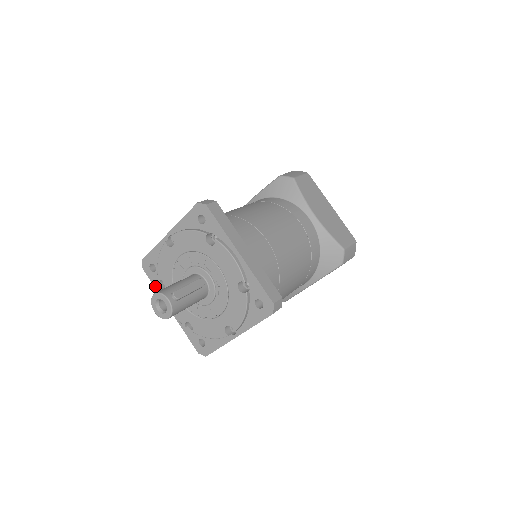
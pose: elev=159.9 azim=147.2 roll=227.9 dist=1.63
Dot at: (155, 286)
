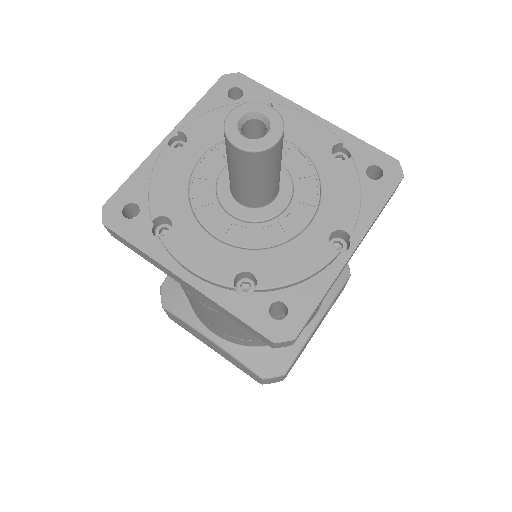
Dot at: (138, 245)
